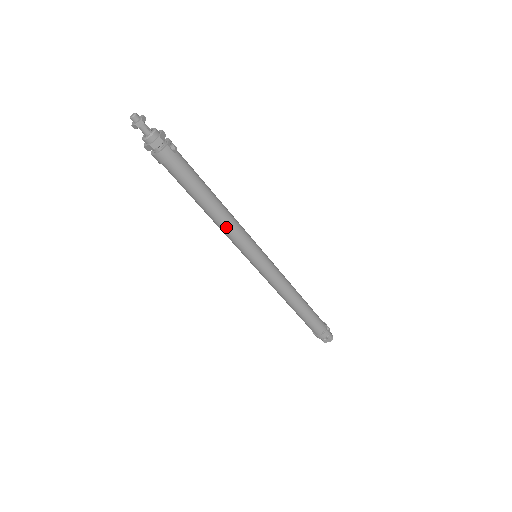
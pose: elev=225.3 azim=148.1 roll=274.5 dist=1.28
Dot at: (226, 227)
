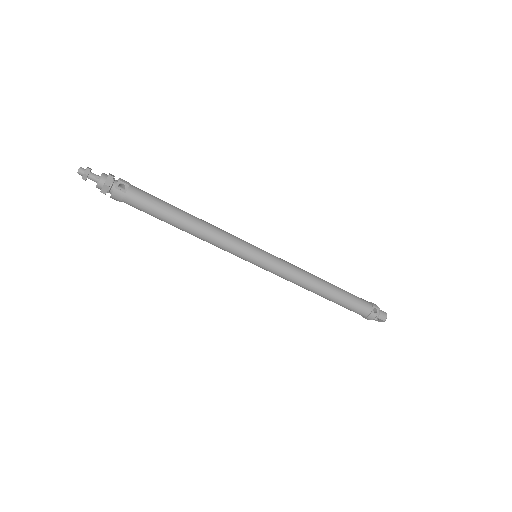
Dot at: (206, 240)
